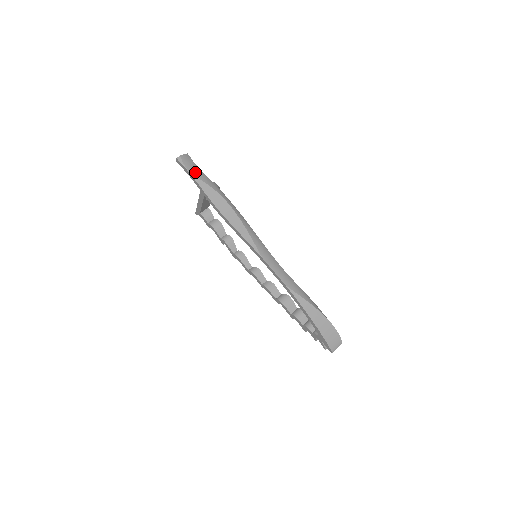
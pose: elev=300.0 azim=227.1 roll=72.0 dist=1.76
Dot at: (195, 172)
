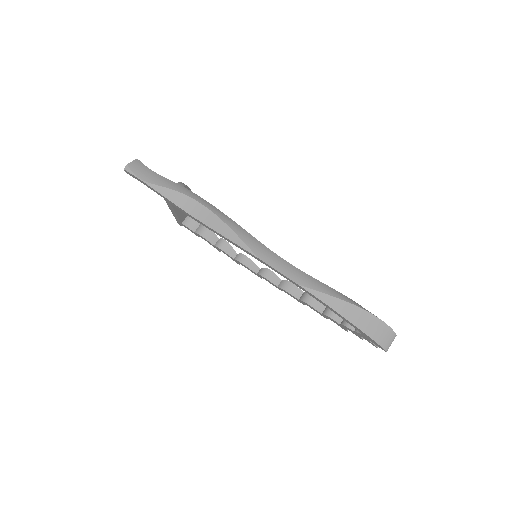
Dot at: (150, 178)
